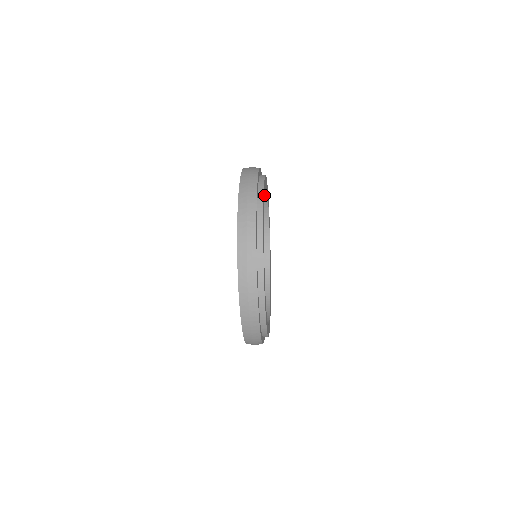
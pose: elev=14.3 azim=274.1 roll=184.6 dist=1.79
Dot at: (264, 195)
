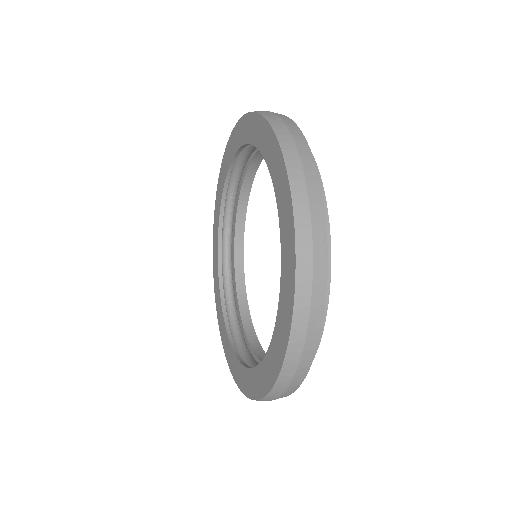
Dot at: occluded
